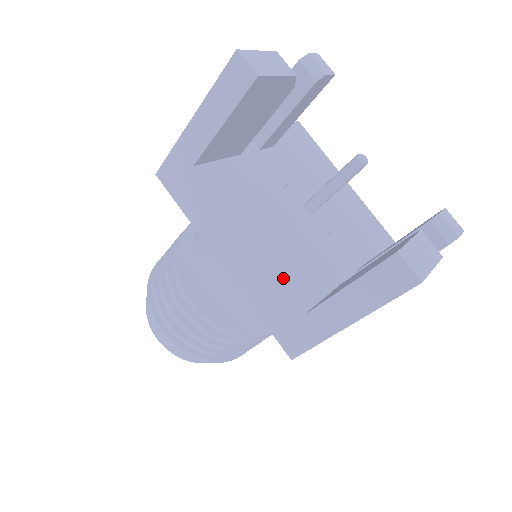
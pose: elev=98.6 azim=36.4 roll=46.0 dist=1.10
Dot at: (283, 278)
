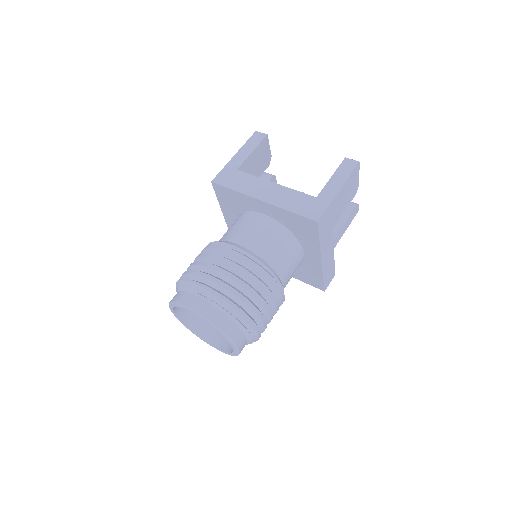
Dot at: (298, 193)
